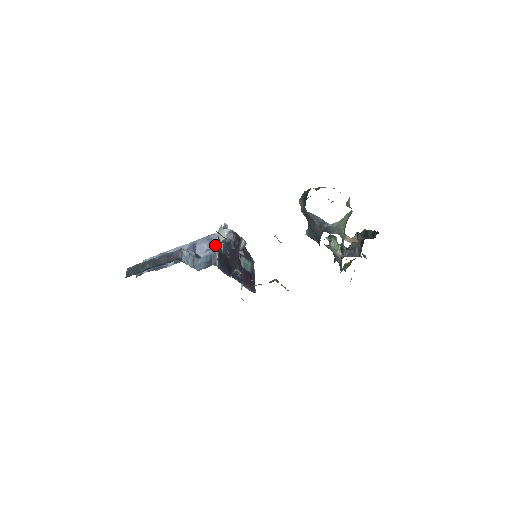
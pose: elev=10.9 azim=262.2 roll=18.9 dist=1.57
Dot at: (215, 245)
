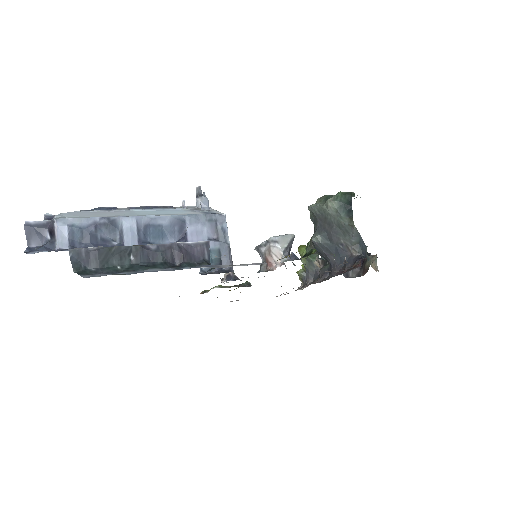
Dot at: (225, 235)
